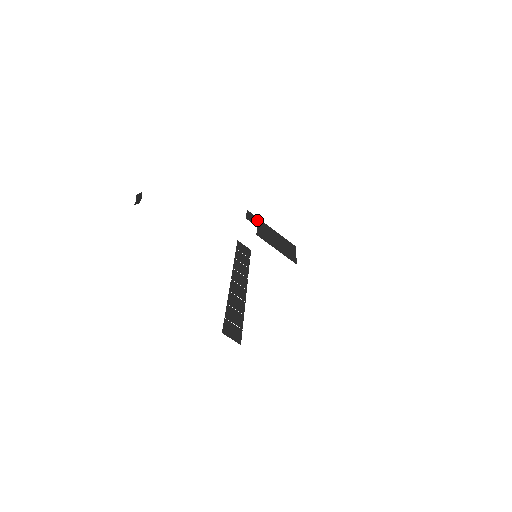
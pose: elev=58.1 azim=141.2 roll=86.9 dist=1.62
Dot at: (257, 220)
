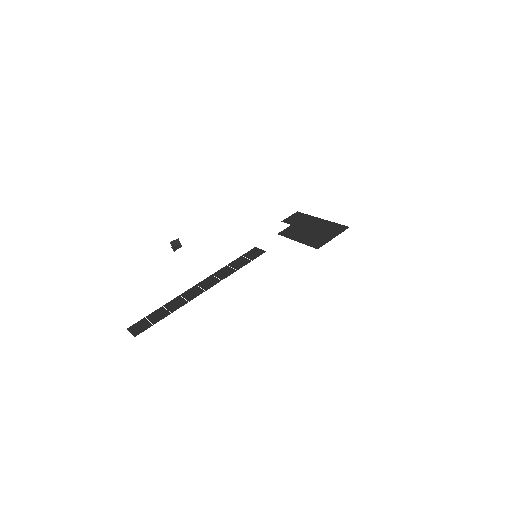
Dot at: (302, 217)
